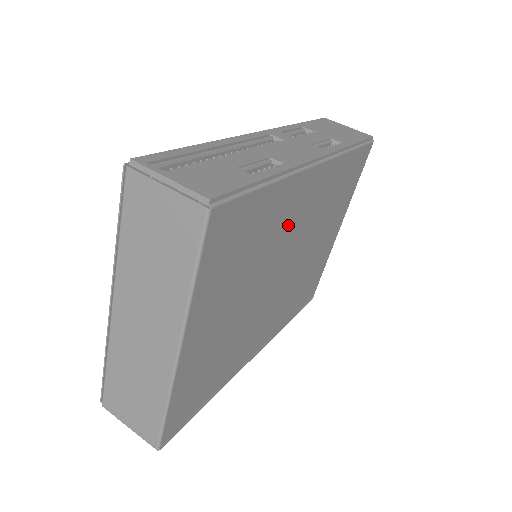
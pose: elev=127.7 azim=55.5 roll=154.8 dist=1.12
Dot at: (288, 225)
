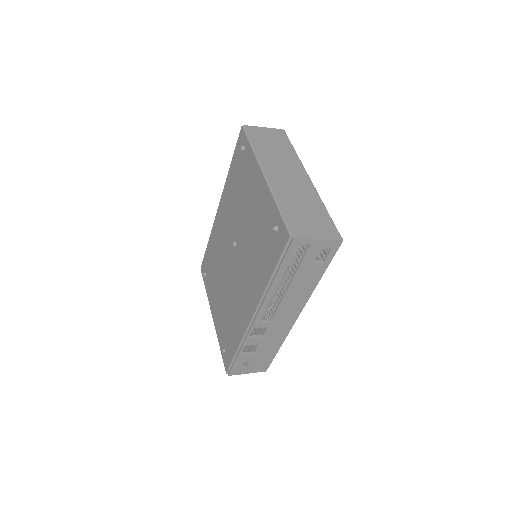
Dot at: occluded
